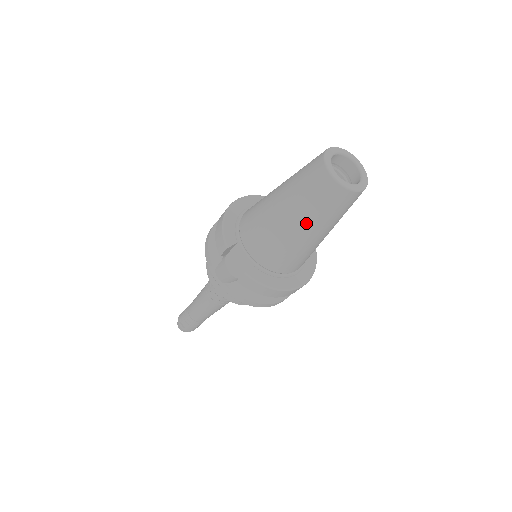
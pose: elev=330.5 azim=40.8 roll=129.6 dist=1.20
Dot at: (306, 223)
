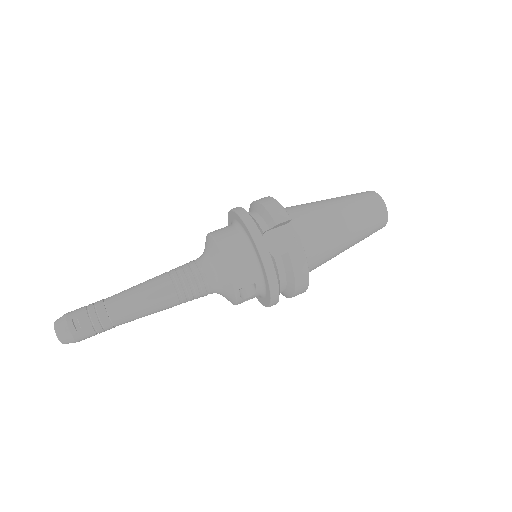
Dot at: (355, 229)
